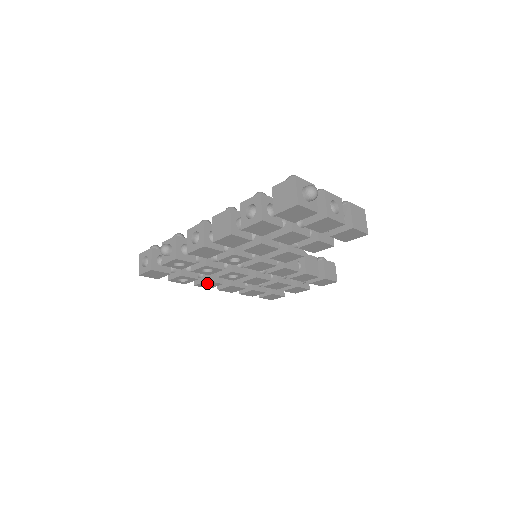
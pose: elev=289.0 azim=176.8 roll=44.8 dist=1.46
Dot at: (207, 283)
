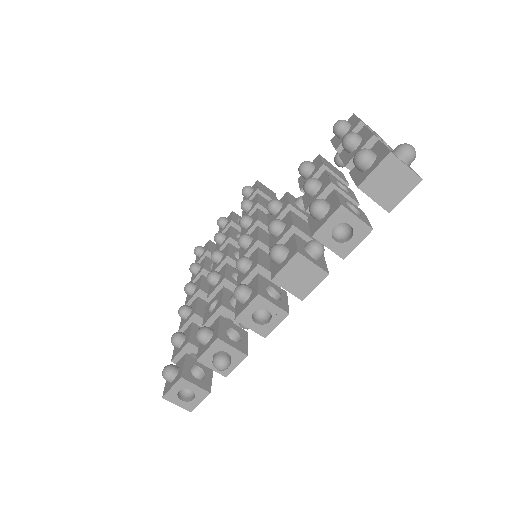
Dot at: occluded
